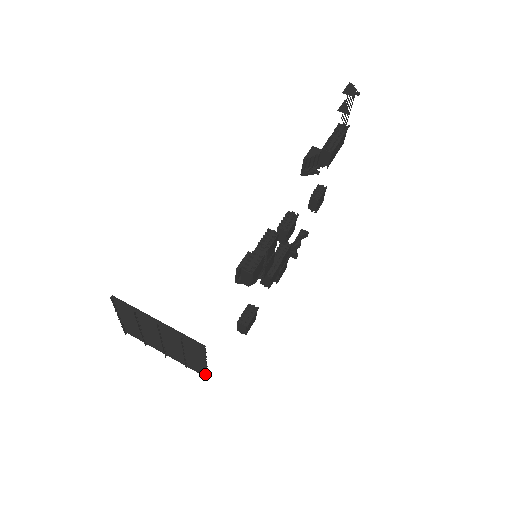
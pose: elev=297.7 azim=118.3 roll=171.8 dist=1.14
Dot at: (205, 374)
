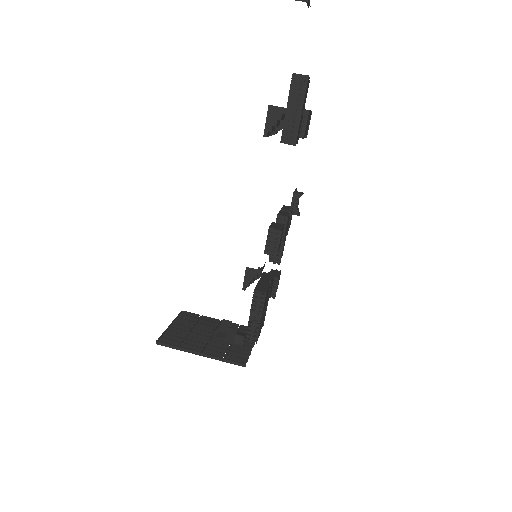
Dot at: occluded
